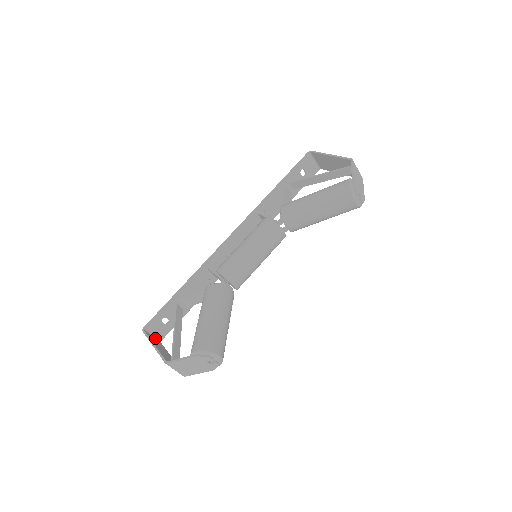
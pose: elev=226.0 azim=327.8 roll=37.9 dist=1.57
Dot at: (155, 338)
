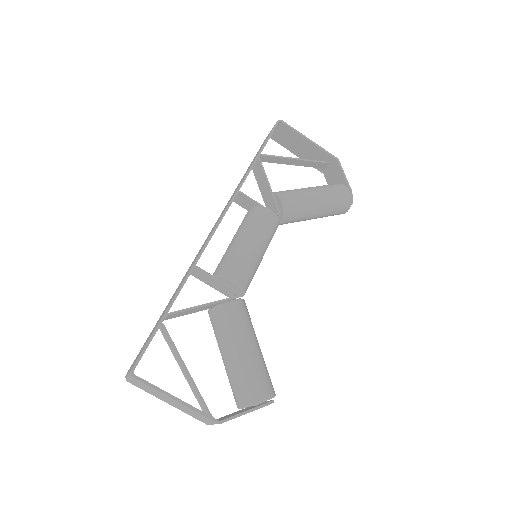
Dot at: occluded
